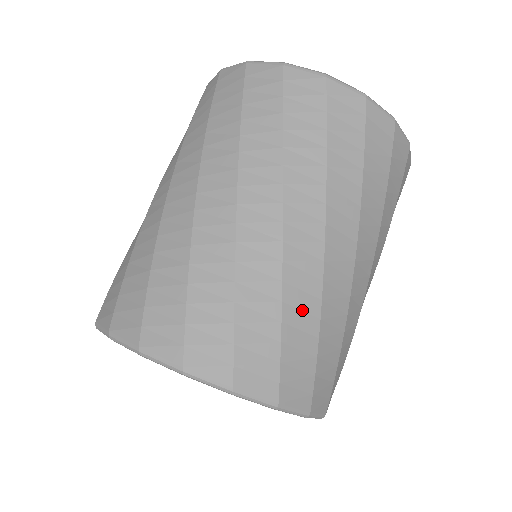
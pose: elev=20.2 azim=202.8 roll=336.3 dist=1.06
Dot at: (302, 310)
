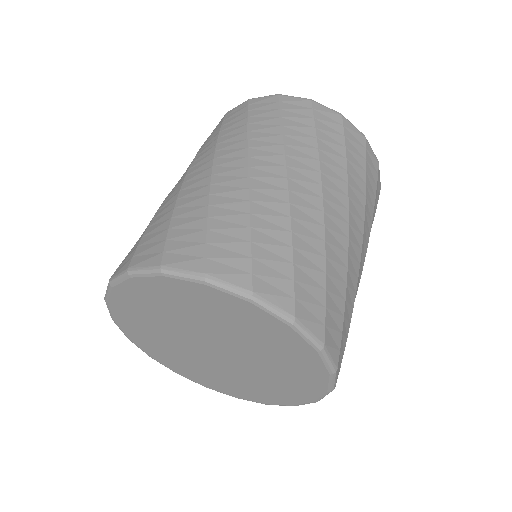
Dot at: (229, 209)
